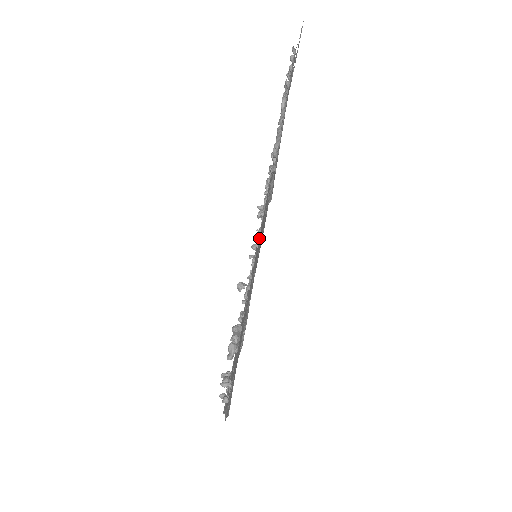
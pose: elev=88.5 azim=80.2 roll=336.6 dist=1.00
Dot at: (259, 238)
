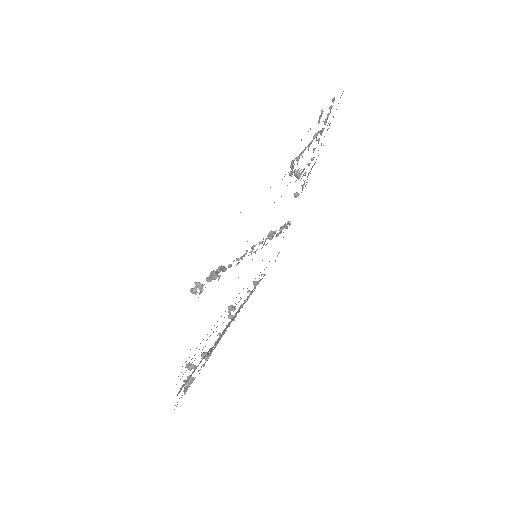
Dot at: occluded
